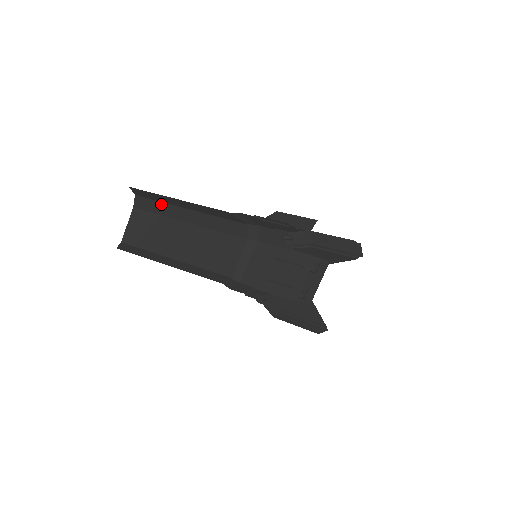
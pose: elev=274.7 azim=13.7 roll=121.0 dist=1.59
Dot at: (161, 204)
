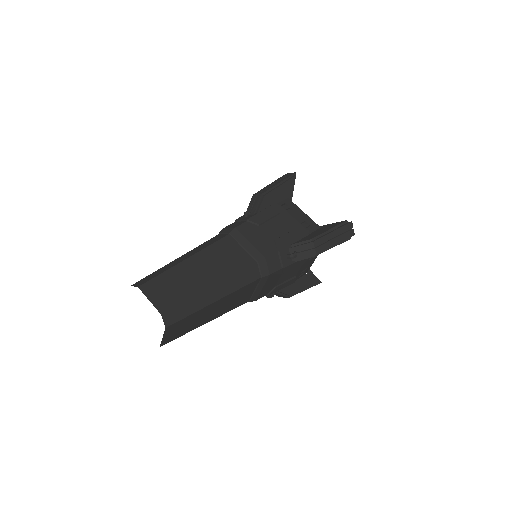
Dot at: (185, 304)
